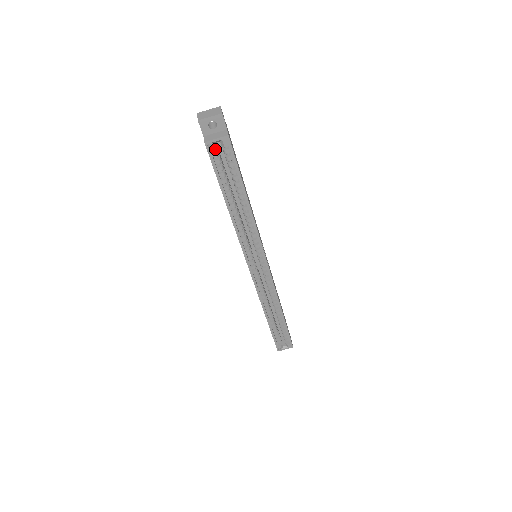
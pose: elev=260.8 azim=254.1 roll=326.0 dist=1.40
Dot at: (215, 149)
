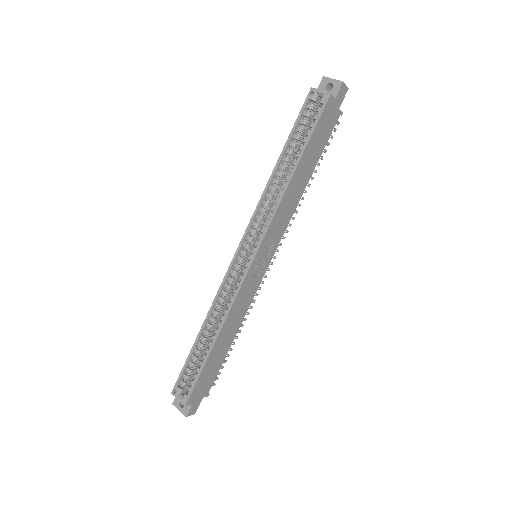
Dot at: (313, 100)
